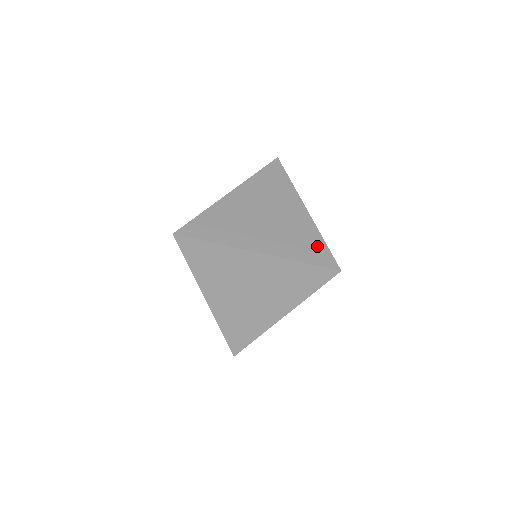
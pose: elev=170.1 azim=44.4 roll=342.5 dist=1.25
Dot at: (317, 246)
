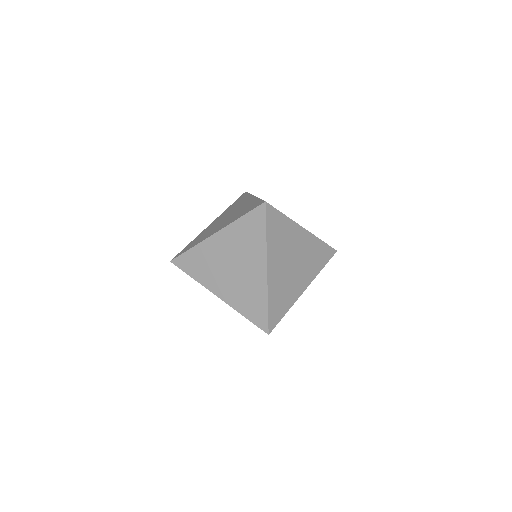
Dot at: (260, 308)
